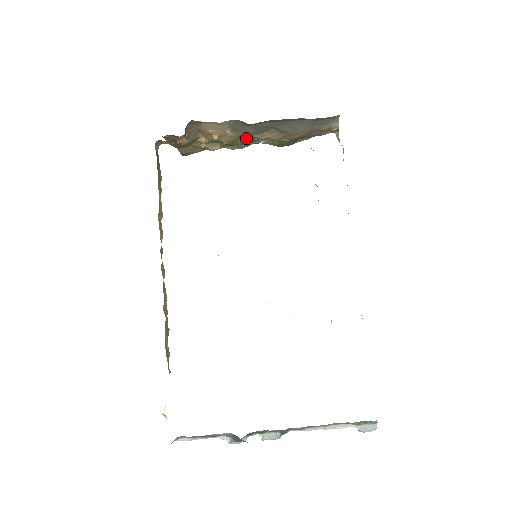
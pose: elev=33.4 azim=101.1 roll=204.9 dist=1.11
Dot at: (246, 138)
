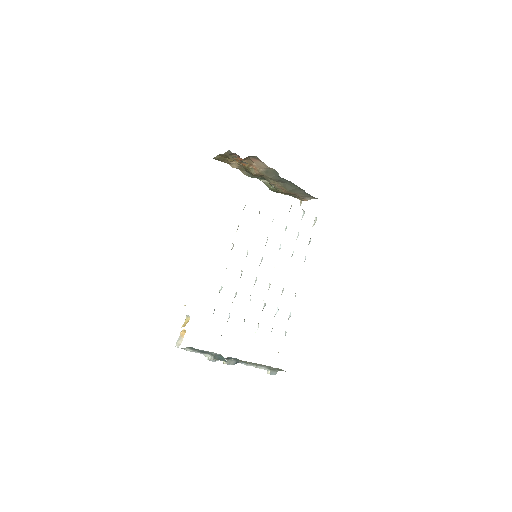
Dot at: occluded
